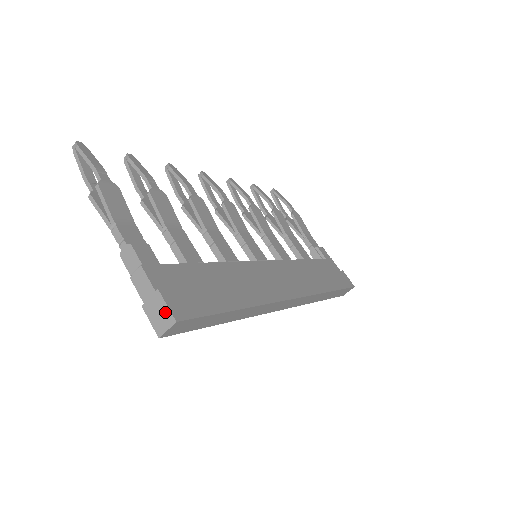
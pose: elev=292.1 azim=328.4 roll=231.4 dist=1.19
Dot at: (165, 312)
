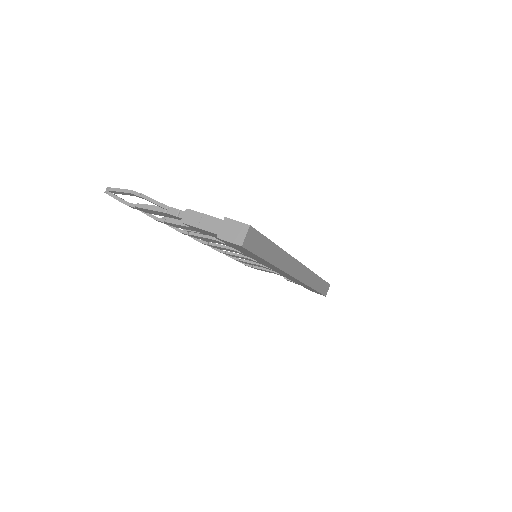
Dot at: (238, 226)
